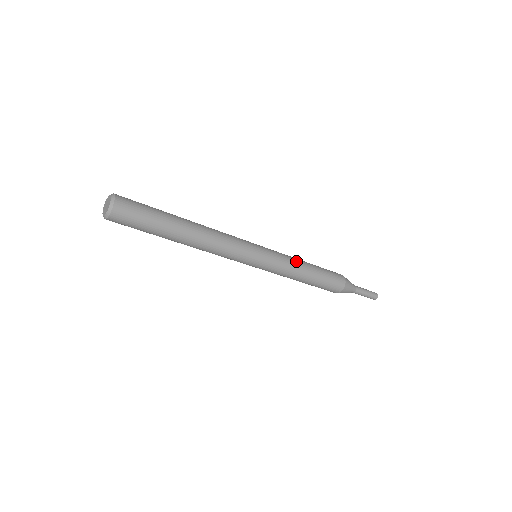
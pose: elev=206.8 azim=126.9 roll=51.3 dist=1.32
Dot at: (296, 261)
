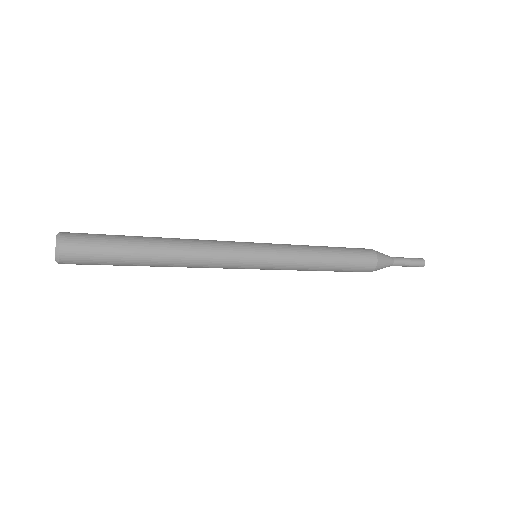
Dot at: (308, 261)
